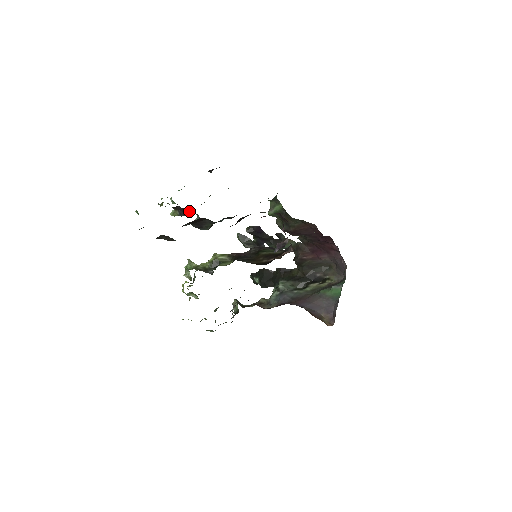
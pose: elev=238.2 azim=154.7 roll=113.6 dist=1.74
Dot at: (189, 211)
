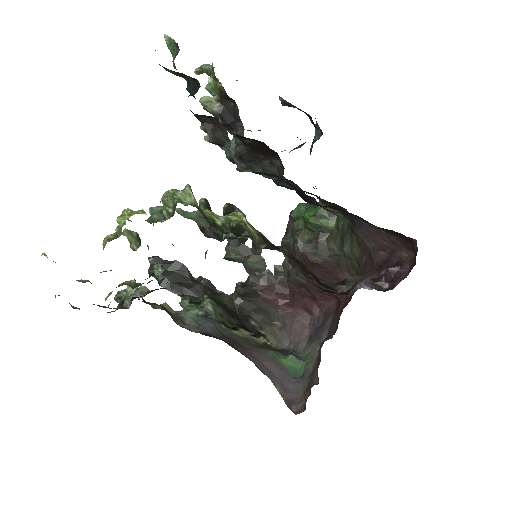
Dot at: (235, 122)
